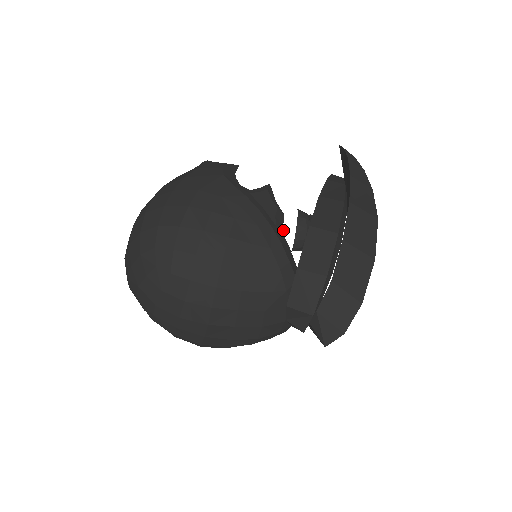
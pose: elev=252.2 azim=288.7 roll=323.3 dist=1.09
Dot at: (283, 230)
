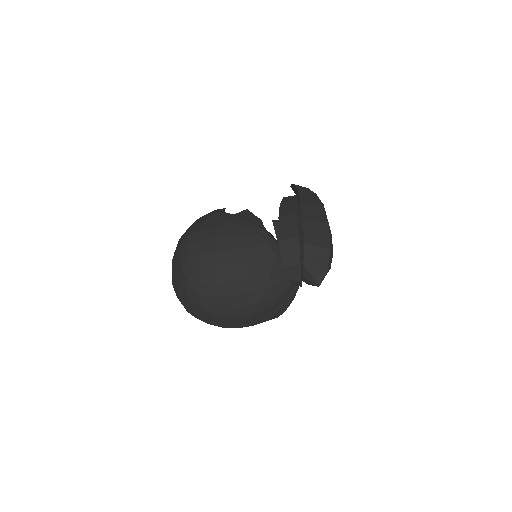
Dot at: (264, 227)
